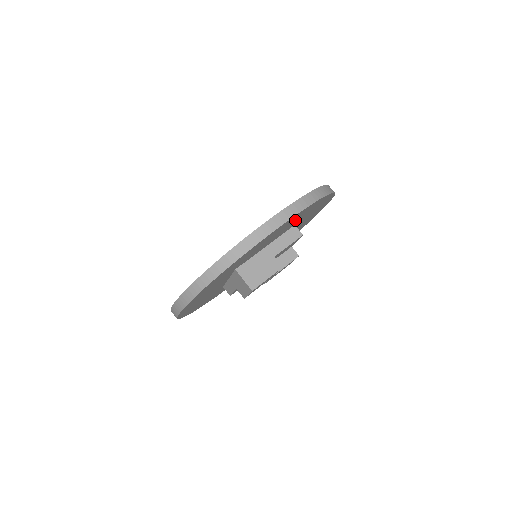
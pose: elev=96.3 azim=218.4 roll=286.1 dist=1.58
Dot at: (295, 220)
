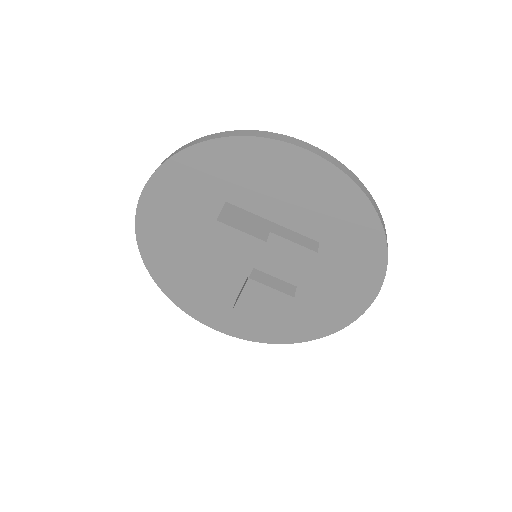
Dot at: (323, 205)
